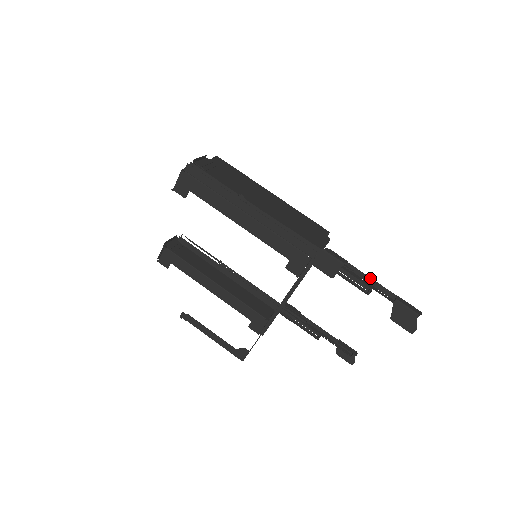
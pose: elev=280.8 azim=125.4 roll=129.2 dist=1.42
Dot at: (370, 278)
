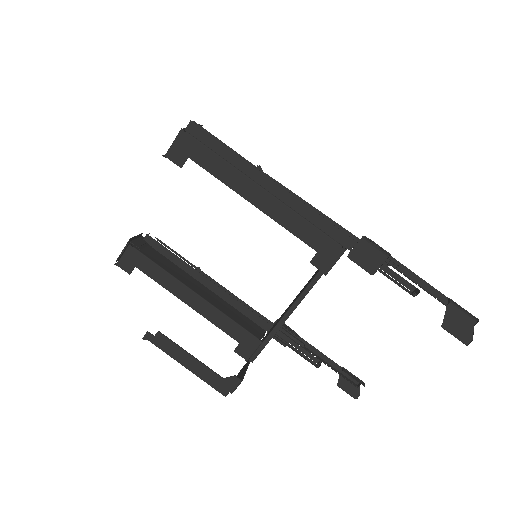
Dot at: (417, 276)
